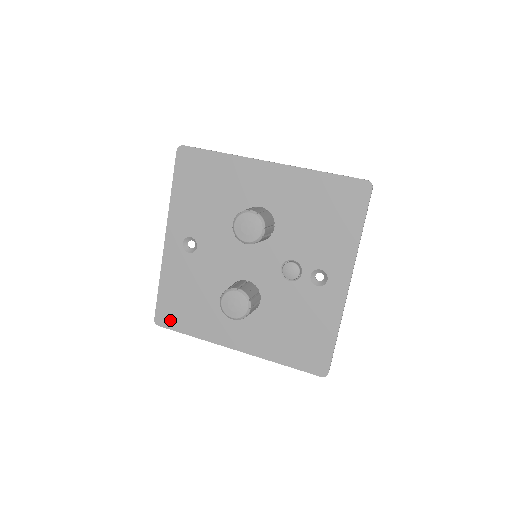
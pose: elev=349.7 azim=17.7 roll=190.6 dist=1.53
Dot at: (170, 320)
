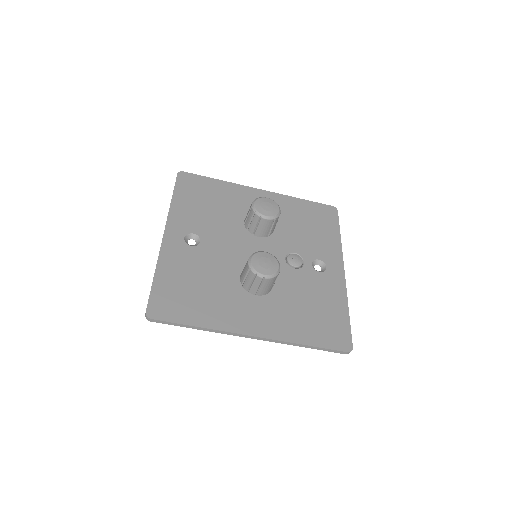
Dot at: (168, 311)
